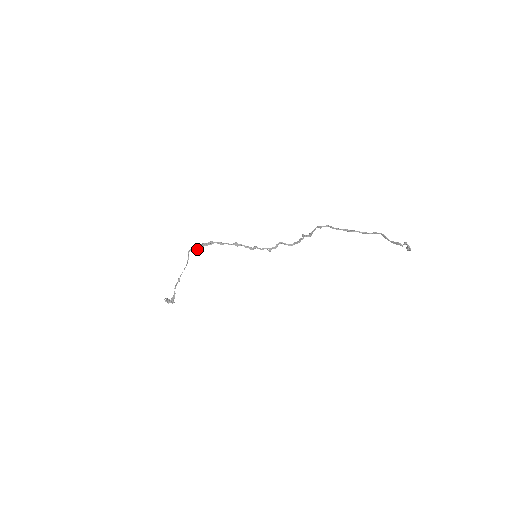
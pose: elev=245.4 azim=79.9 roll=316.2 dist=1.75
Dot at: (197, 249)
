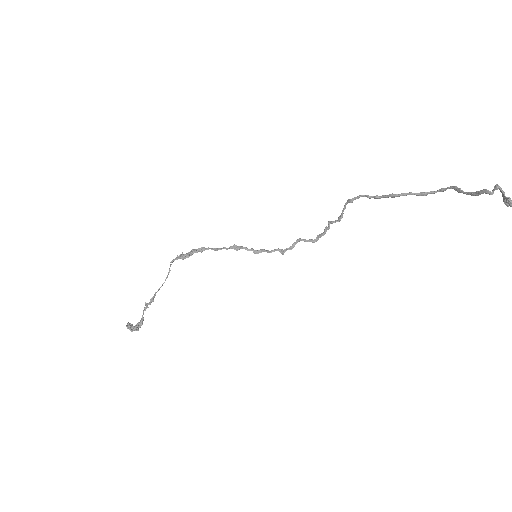
Dot at: (183, 258)
